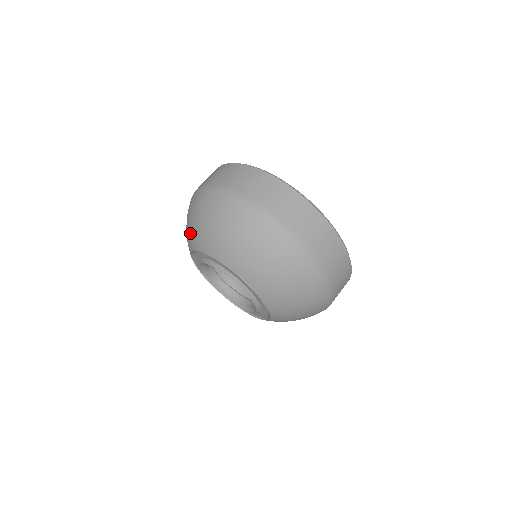
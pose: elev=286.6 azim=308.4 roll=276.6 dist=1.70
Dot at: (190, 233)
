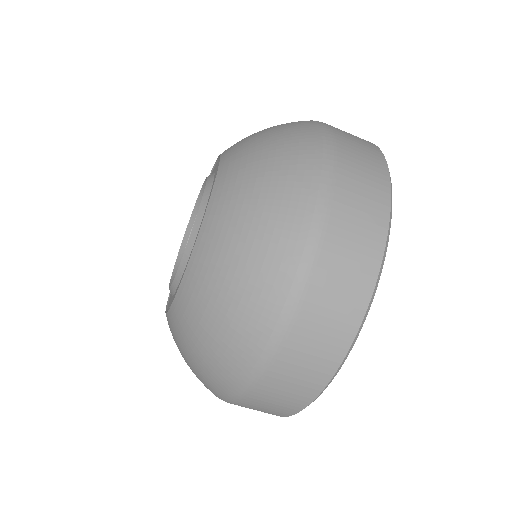
Dot at: occluded
